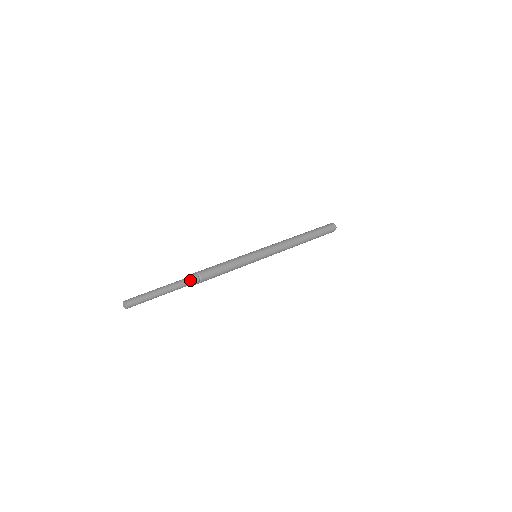
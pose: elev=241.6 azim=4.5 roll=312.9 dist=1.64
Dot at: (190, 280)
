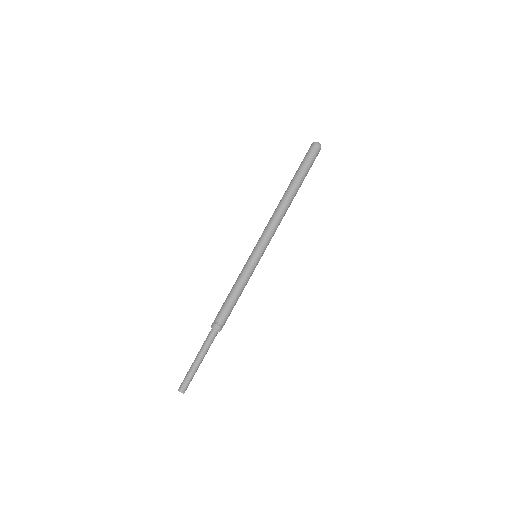
Dot at: (214, 333)
